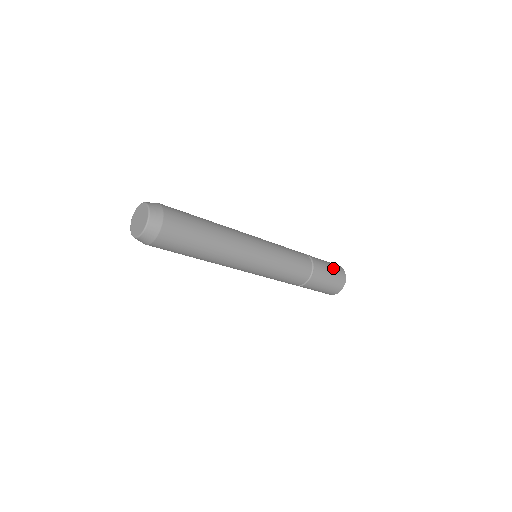
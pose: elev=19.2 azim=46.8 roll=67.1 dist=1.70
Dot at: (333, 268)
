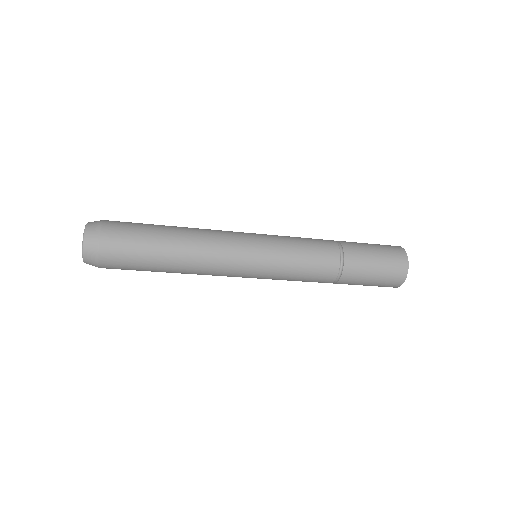
Dot at: (384, 261)
